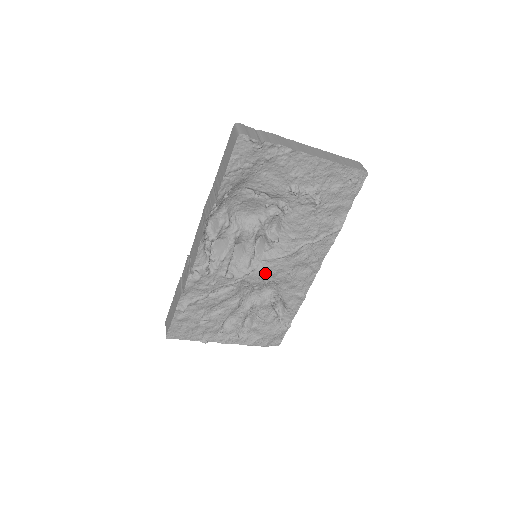
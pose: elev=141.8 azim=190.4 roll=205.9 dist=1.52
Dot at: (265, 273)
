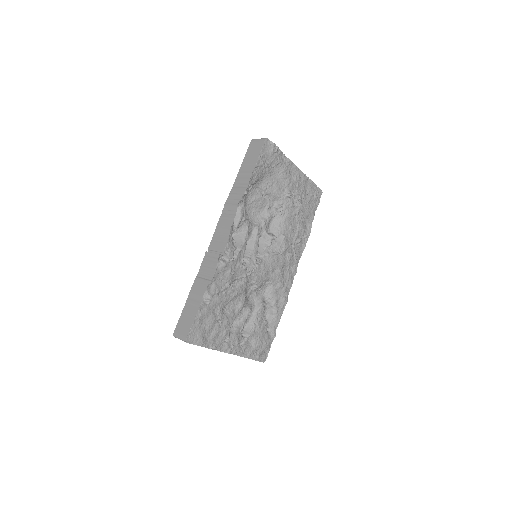
Dot at: (266, 269)
